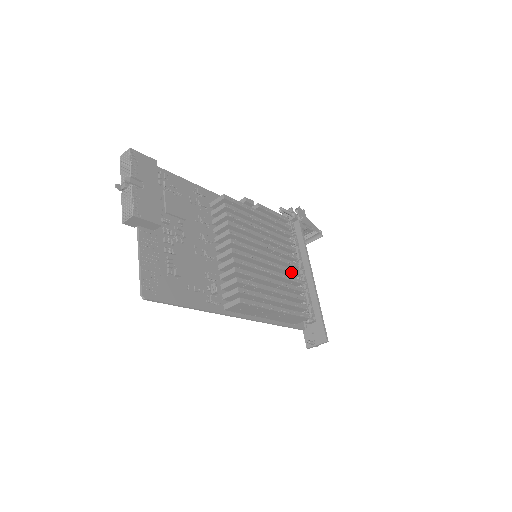
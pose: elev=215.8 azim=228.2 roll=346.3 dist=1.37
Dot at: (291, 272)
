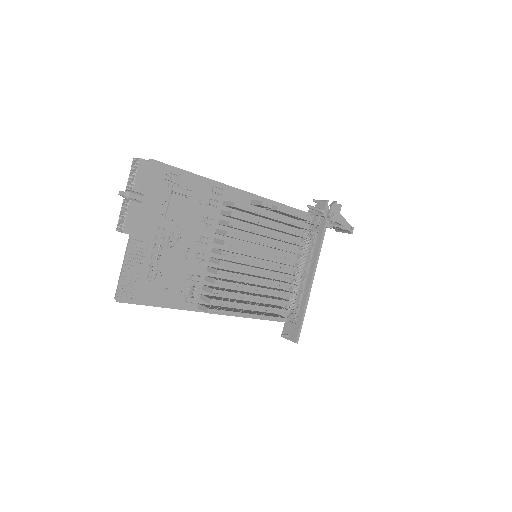
Dot at: (286, 278)
